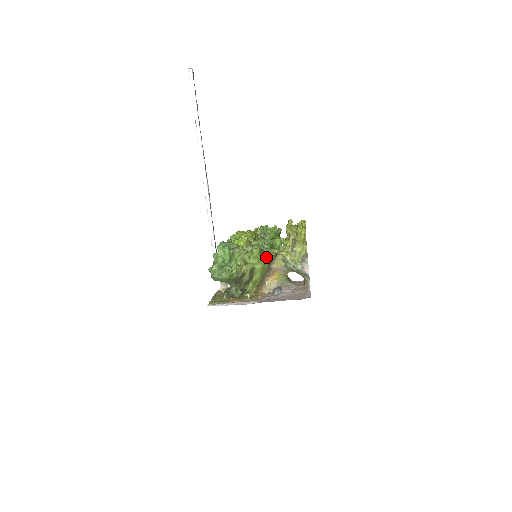
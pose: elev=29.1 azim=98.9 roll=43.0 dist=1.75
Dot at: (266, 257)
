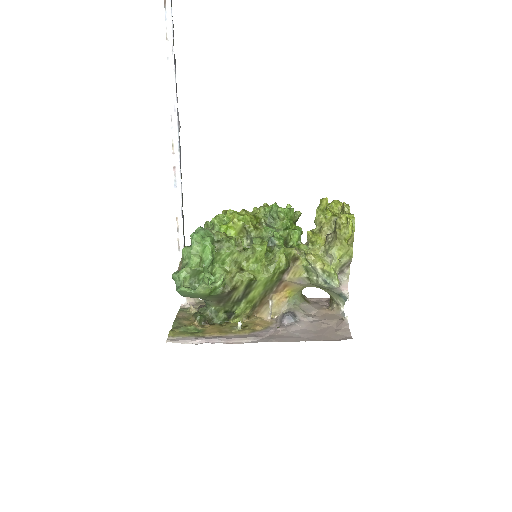
Dot at: (278, 261)
